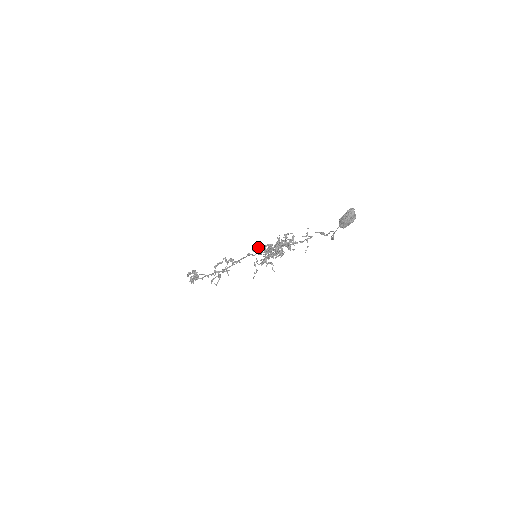
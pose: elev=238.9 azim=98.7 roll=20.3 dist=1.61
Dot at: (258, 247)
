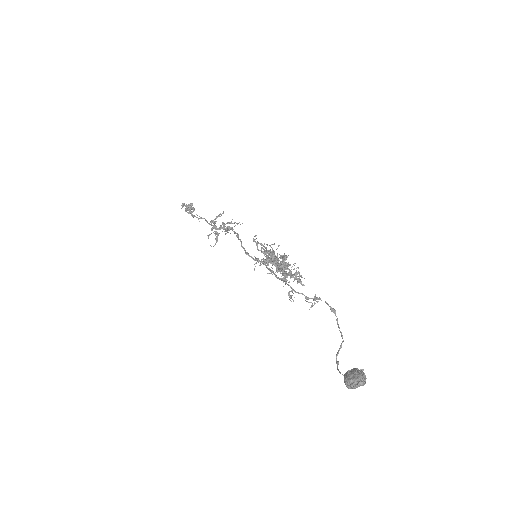
Dot at: (258, 250)
